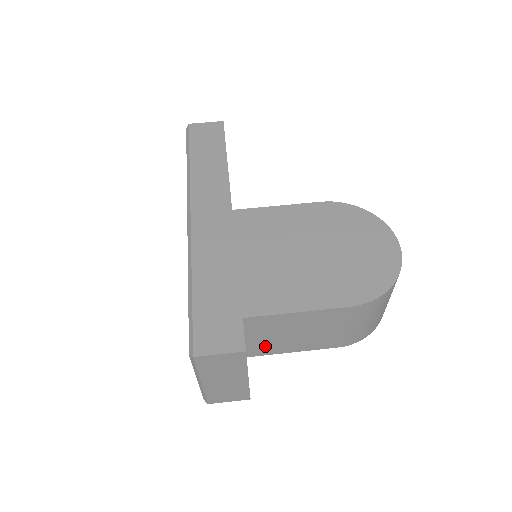
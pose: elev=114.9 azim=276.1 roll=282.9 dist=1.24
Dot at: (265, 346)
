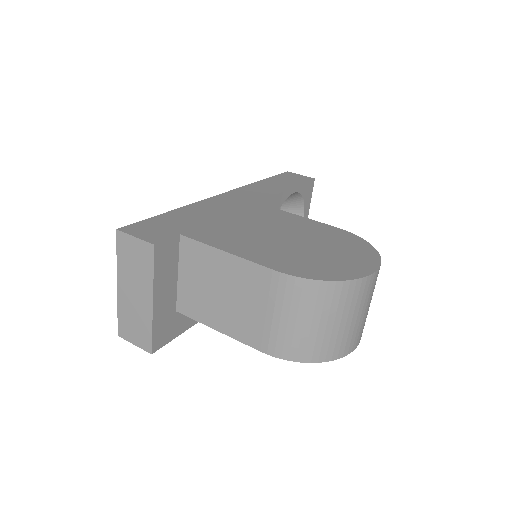
Dot at: (193, 300)
